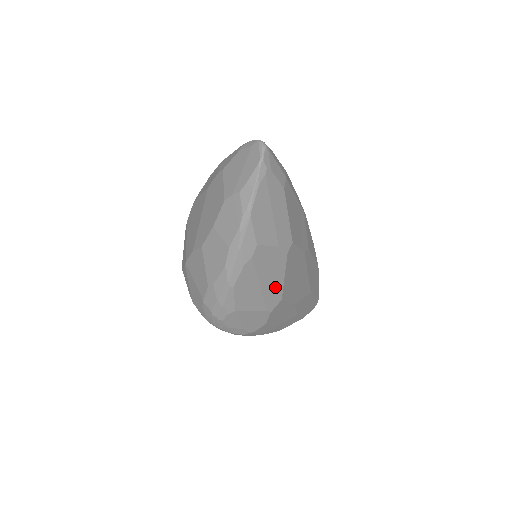
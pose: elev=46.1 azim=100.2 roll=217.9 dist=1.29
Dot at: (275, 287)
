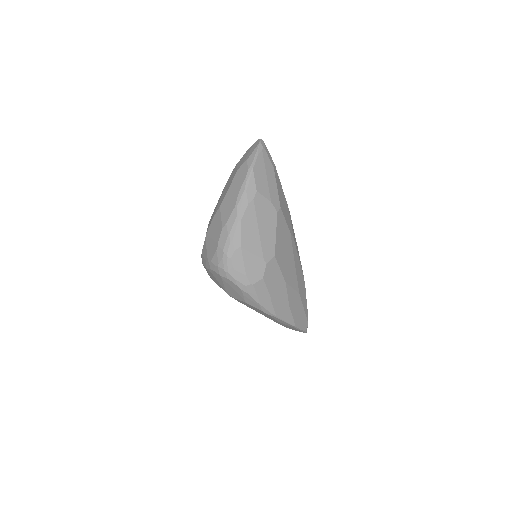
Dot at: (269, 239)
